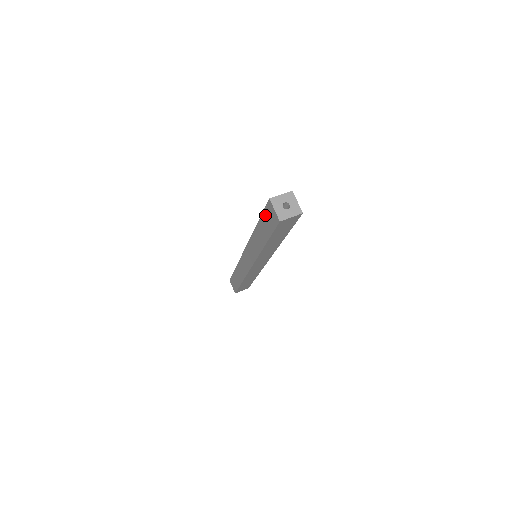
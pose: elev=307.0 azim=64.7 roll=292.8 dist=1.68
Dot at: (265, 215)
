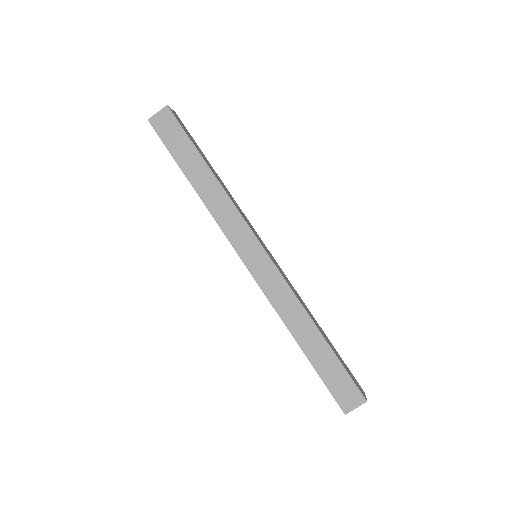
Dot at: (168, 142)
